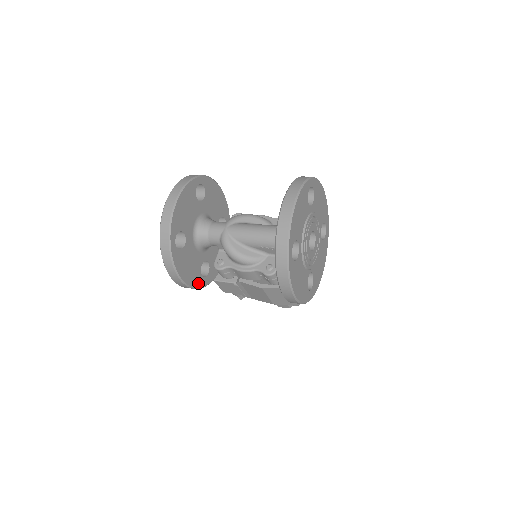
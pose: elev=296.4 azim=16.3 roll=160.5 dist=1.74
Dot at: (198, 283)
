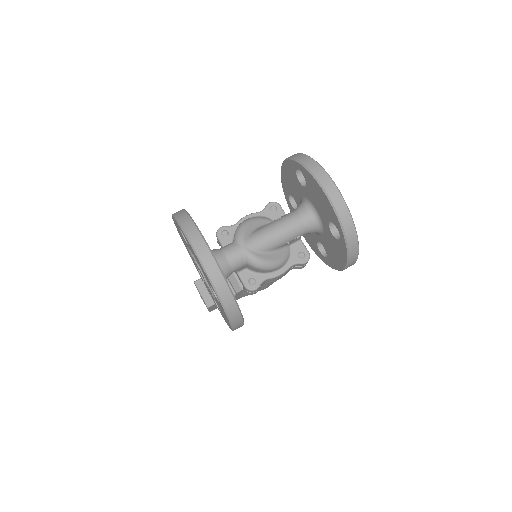
Dot at: occluded
